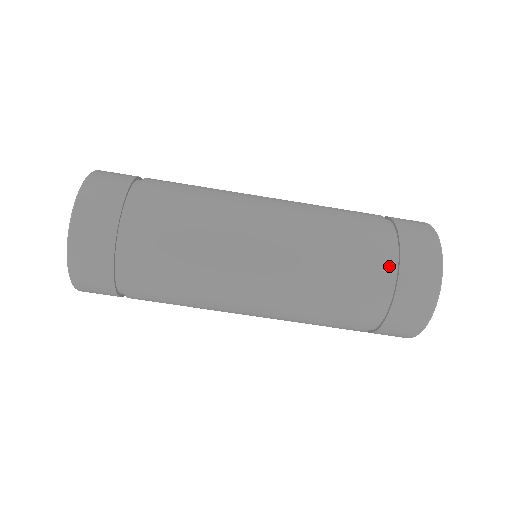
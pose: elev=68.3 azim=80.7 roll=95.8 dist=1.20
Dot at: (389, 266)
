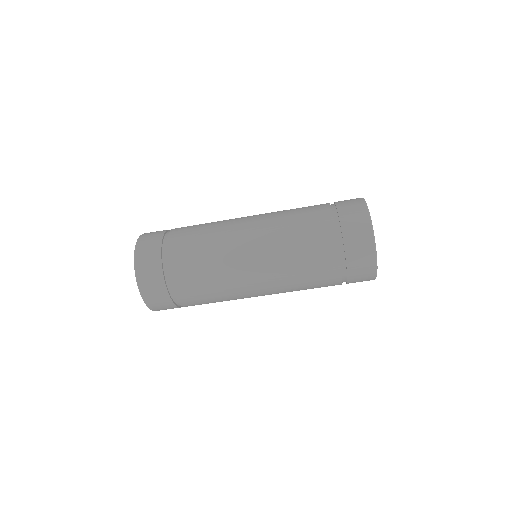
Dot at: (339, 265)
